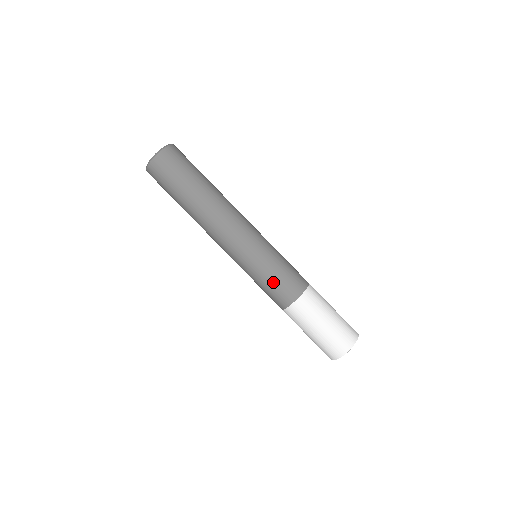
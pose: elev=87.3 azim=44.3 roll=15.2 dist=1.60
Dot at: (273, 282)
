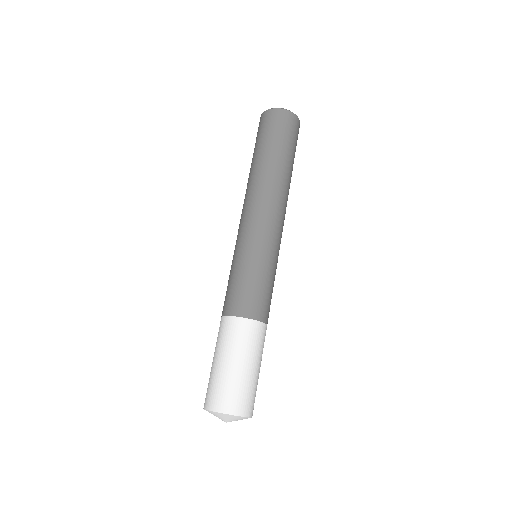
Dot at: (237, 282)
